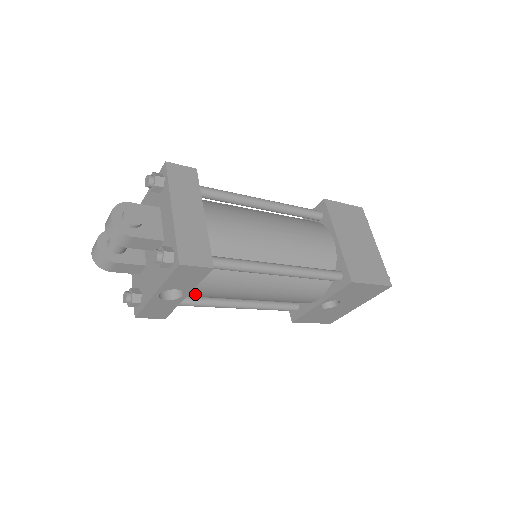
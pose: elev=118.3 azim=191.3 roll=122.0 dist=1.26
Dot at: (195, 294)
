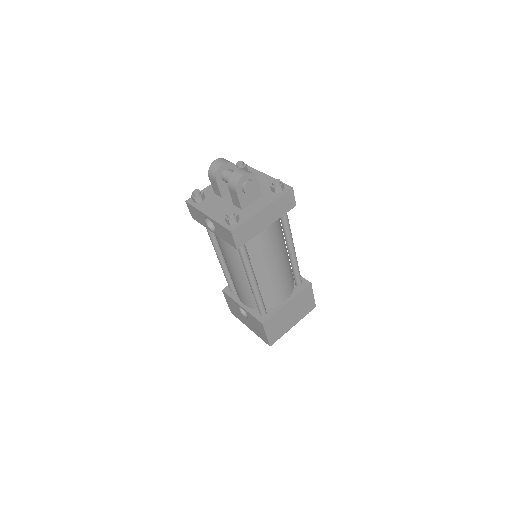
Dot at: occluded
